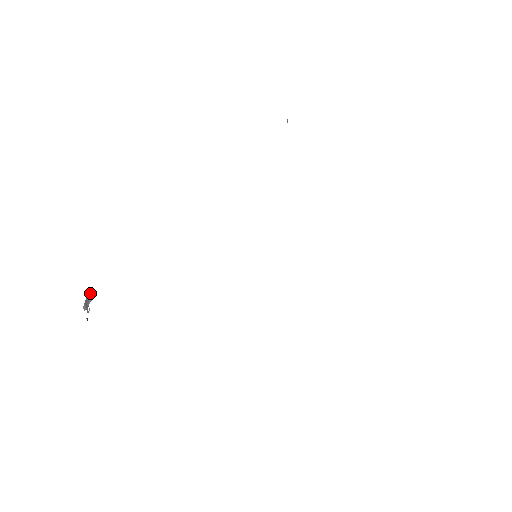
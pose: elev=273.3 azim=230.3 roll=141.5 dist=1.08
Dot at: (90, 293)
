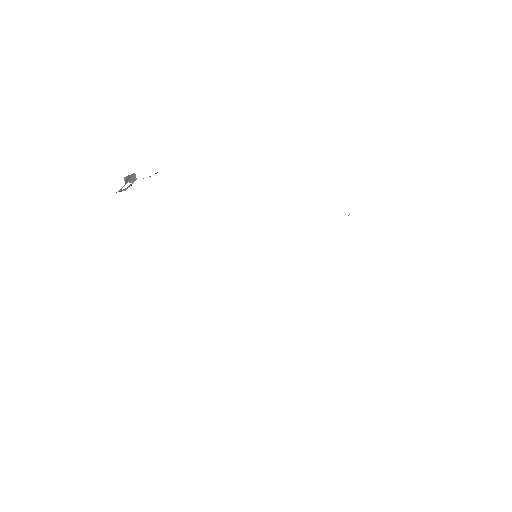
Dot at: occluded
